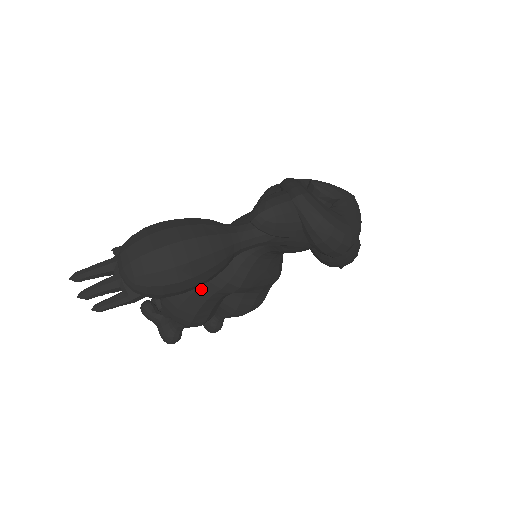
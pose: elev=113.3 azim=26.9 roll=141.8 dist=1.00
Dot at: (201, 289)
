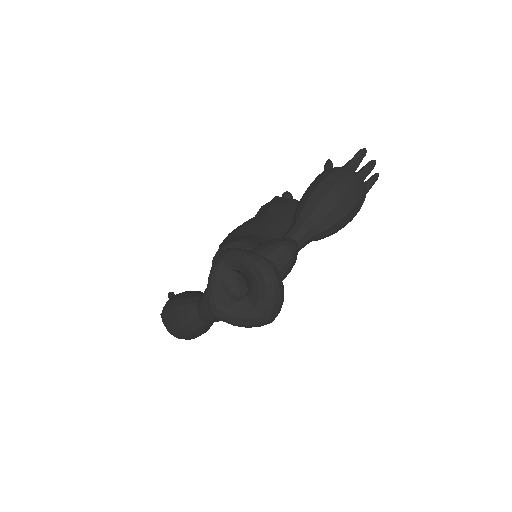
Dot at: occluded
